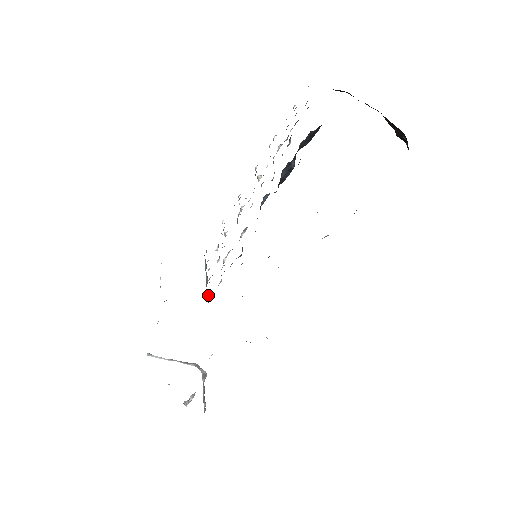
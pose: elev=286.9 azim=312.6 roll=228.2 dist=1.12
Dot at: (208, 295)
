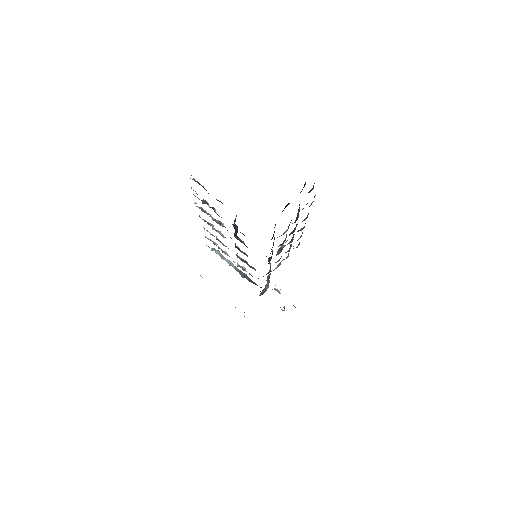
Dot at: (243, 273)
